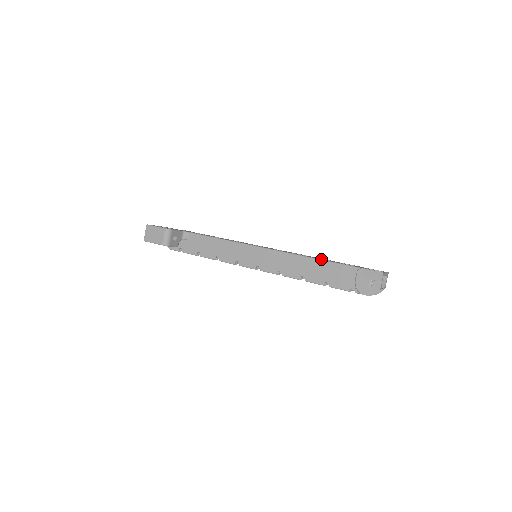
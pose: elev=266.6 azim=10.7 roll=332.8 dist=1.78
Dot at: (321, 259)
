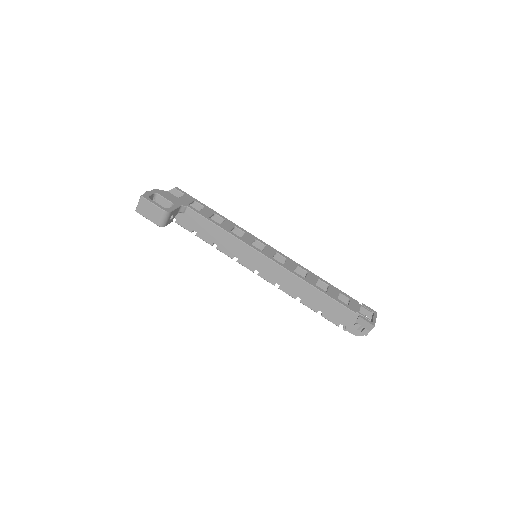
Dot at: (322, 291)
